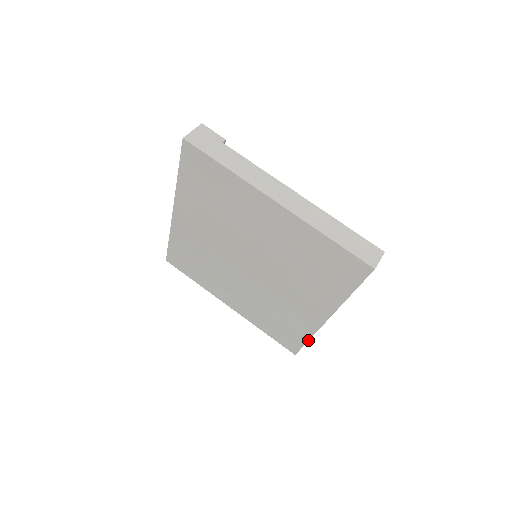
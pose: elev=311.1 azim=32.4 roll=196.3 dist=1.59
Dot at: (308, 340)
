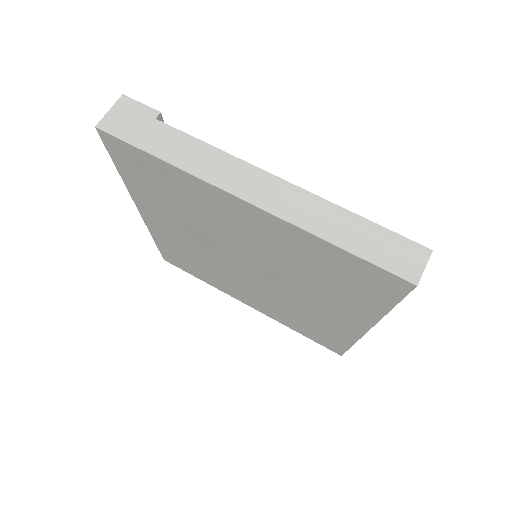
Dot at: (351, 346)
